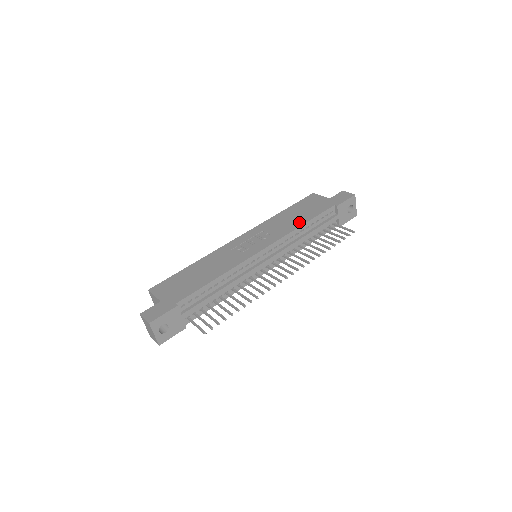
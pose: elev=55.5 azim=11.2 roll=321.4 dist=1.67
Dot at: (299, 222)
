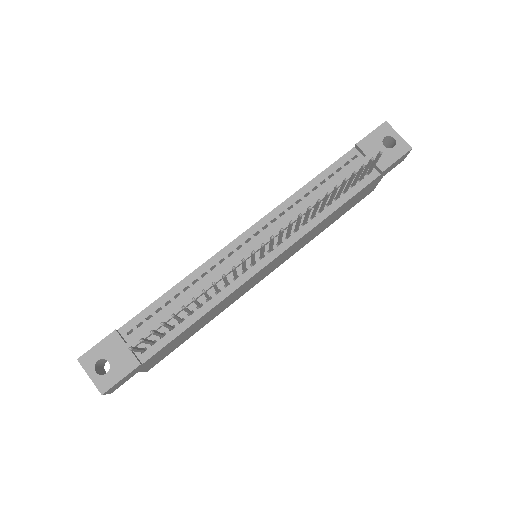
Dot at: occluded
